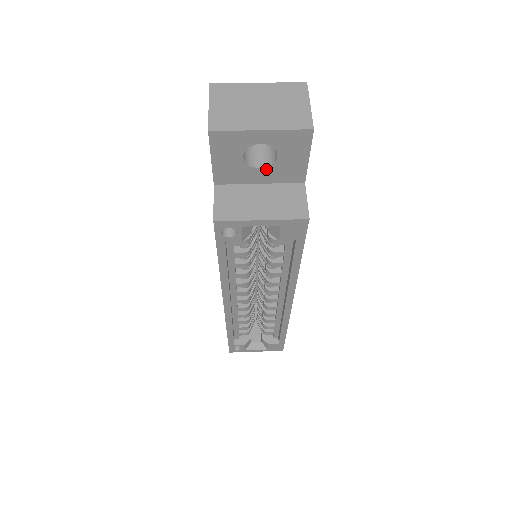
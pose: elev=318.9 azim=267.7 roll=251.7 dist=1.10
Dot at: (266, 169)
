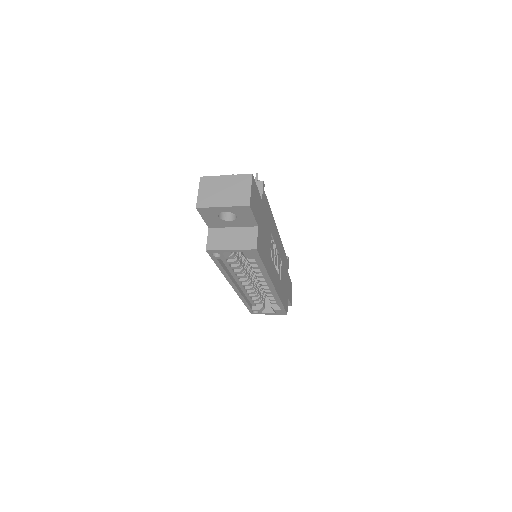
Dot at: (233, 221)
